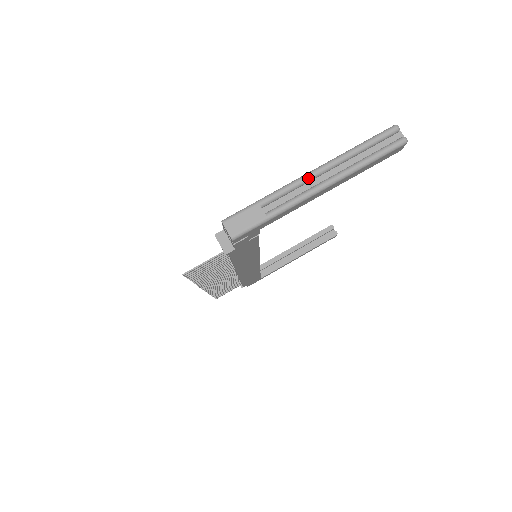
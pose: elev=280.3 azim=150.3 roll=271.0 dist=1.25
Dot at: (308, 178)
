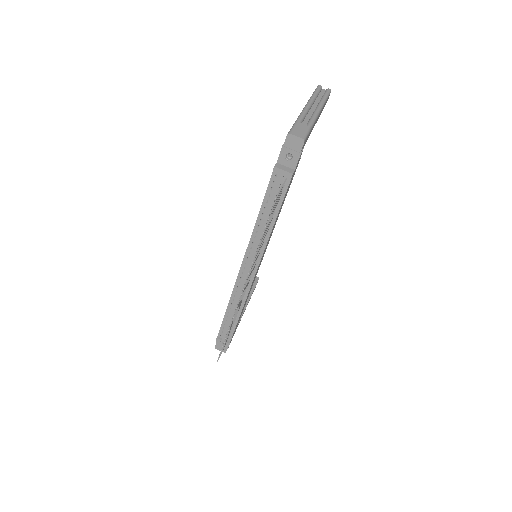
Dot at: (308, 108)
